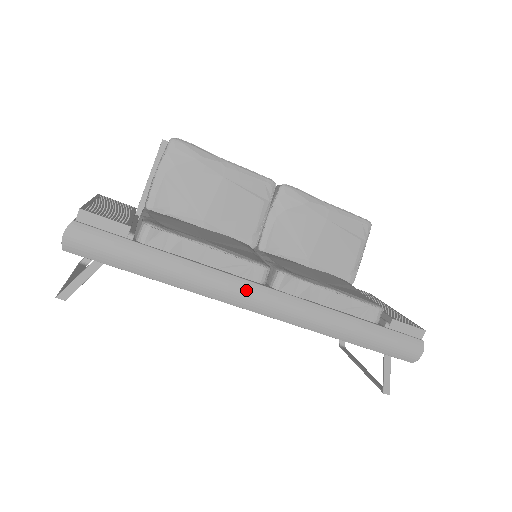
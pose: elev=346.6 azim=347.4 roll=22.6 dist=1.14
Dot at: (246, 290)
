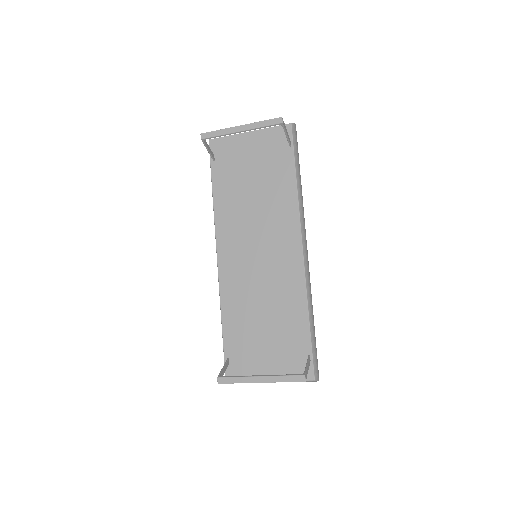
Dot at: occluded
